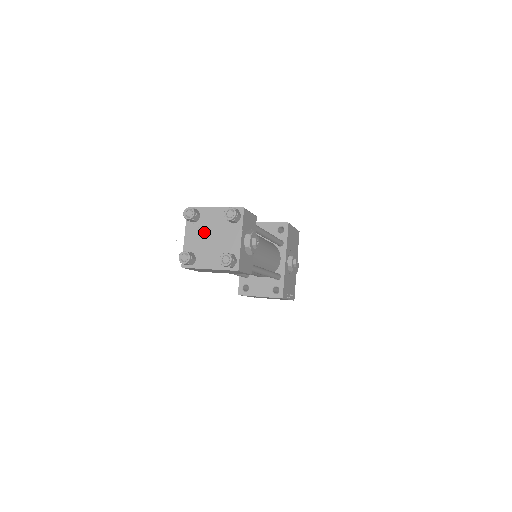
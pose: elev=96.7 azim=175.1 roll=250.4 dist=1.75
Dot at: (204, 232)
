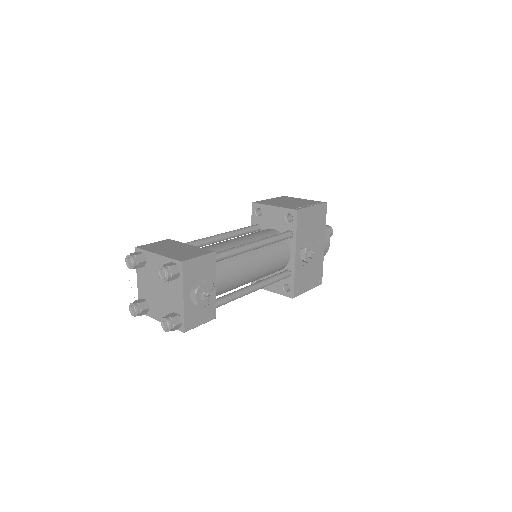
Dot at: (152, 280)
